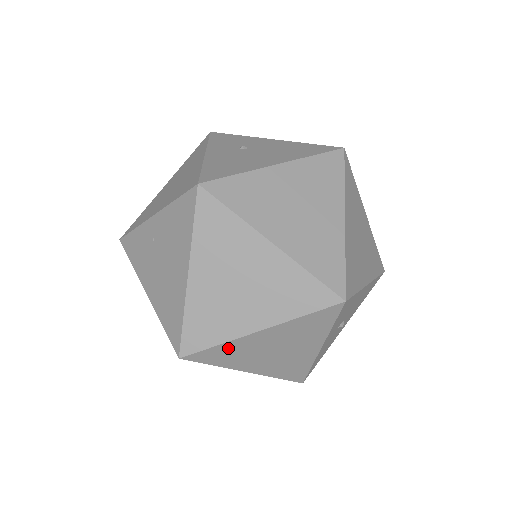
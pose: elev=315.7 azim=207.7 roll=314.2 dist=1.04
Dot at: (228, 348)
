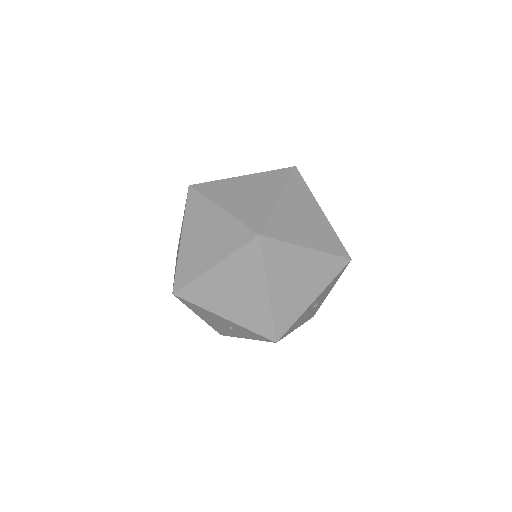
Dot at: (285, 250)
